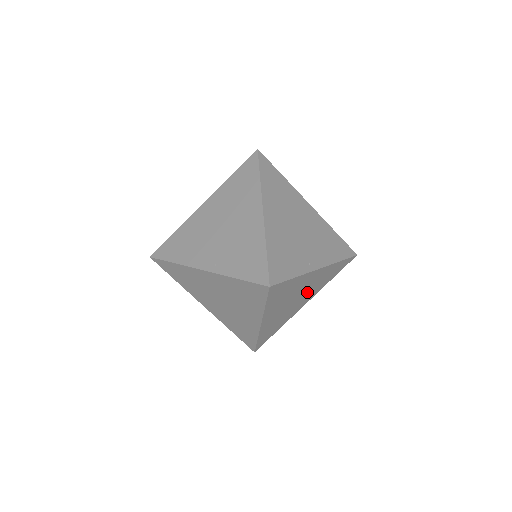
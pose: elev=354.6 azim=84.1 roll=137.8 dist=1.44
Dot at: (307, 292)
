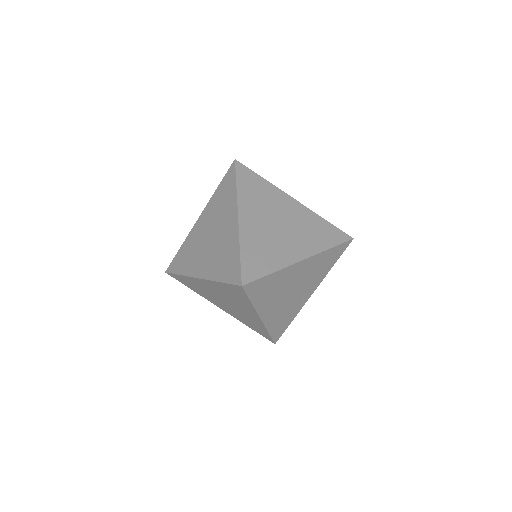
Dot at: (294, 231)
